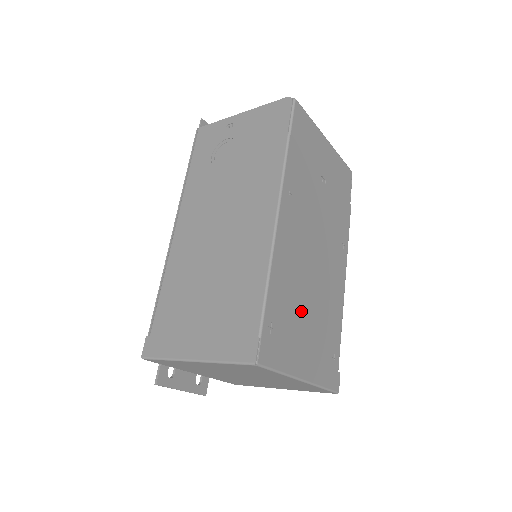
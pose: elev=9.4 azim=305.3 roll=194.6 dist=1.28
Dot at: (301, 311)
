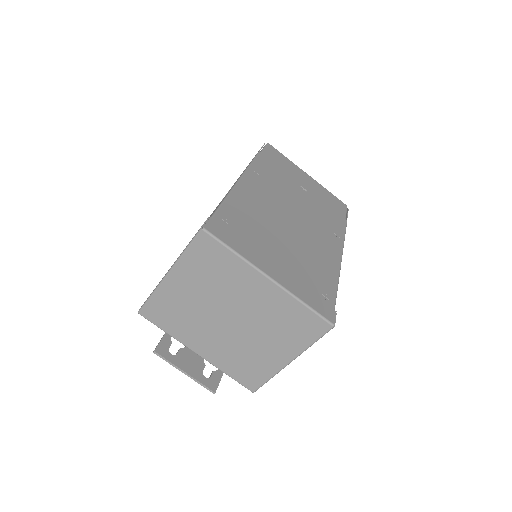
Dot at: (270, 237)
